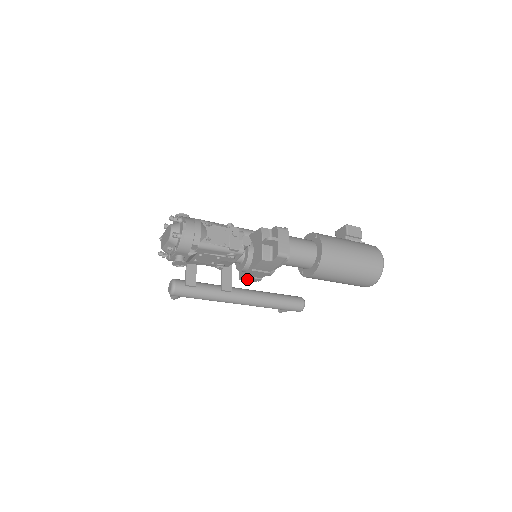
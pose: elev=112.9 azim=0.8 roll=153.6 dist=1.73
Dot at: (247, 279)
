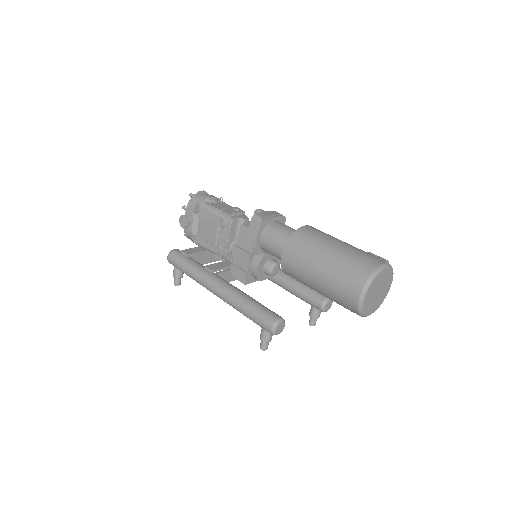
Dot at: (235, 272)
